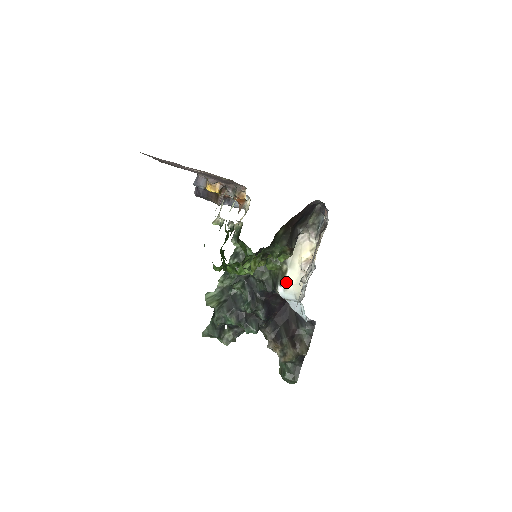
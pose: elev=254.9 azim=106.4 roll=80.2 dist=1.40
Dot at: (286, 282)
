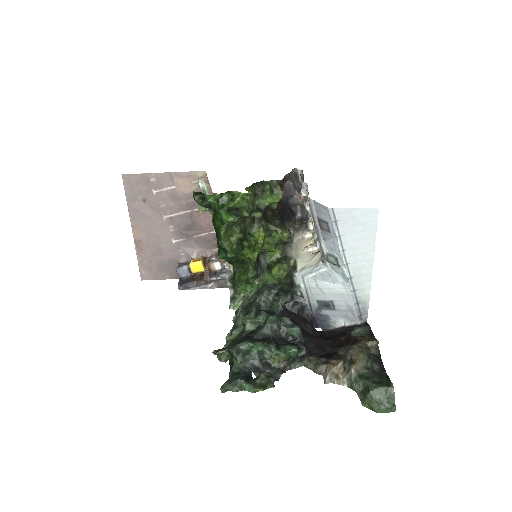
Dot at: (300, 266)
